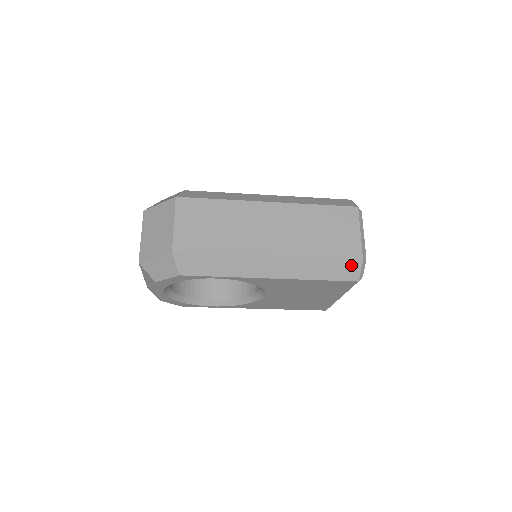
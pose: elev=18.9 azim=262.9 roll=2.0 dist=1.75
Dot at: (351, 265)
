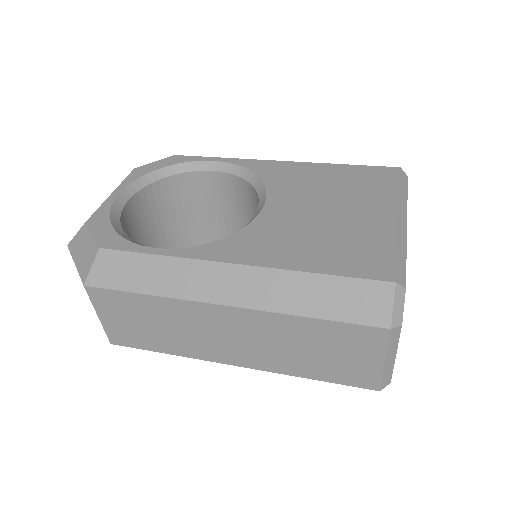
Dot at: occluded
